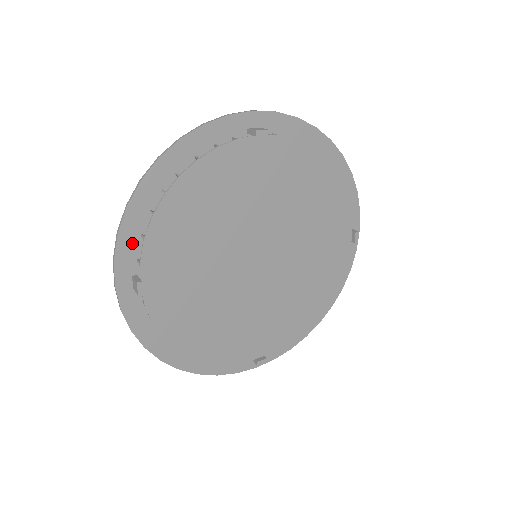
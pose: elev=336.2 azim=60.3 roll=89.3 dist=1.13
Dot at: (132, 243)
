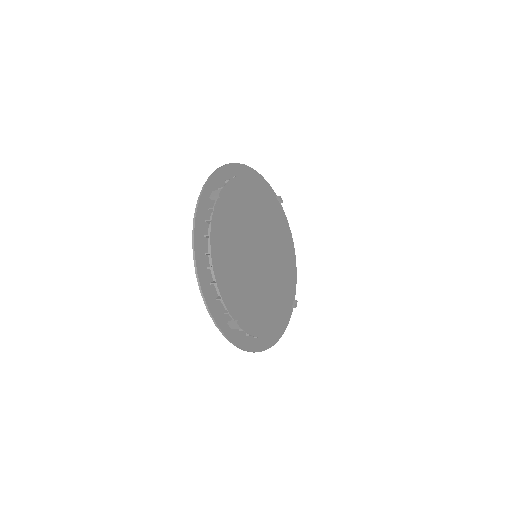
Dot at: (216, 308)
